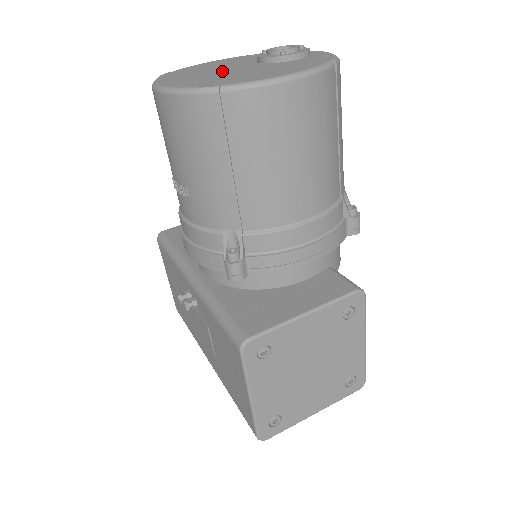
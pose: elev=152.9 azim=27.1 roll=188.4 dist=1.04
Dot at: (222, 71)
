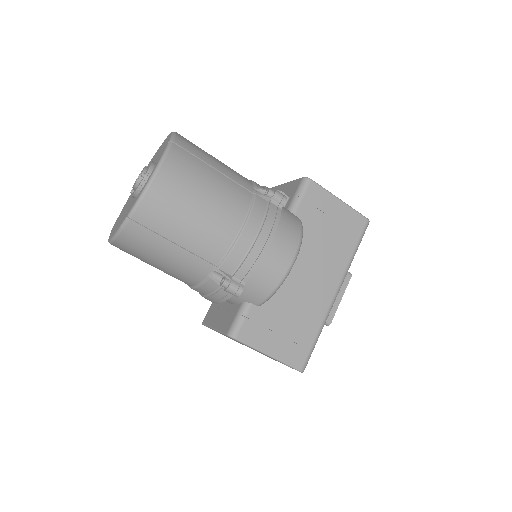
Dot at: occluded
